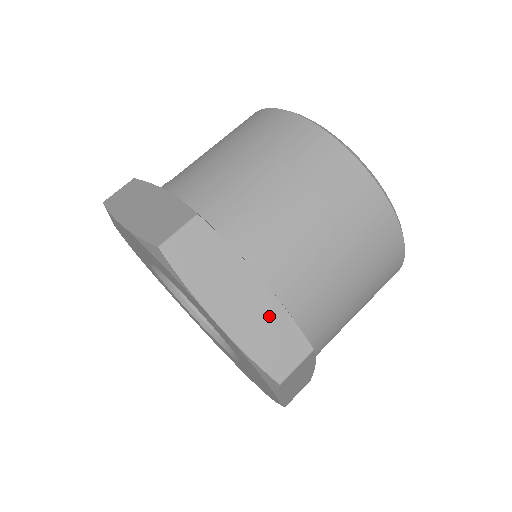
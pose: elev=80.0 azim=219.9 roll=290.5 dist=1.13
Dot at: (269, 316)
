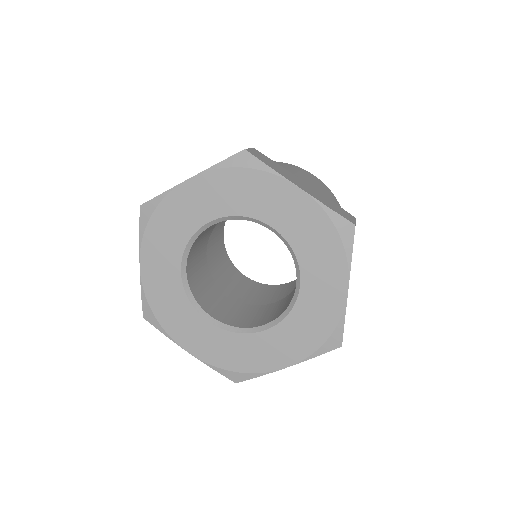
Dot at: occluded
